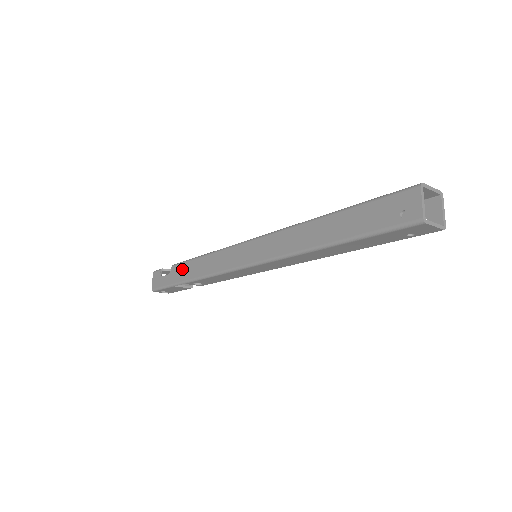
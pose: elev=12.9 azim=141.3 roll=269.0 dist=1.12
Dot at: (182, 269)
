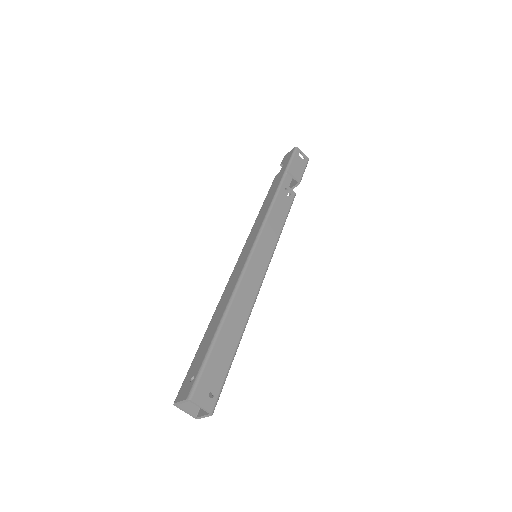
Dot at: occluded
